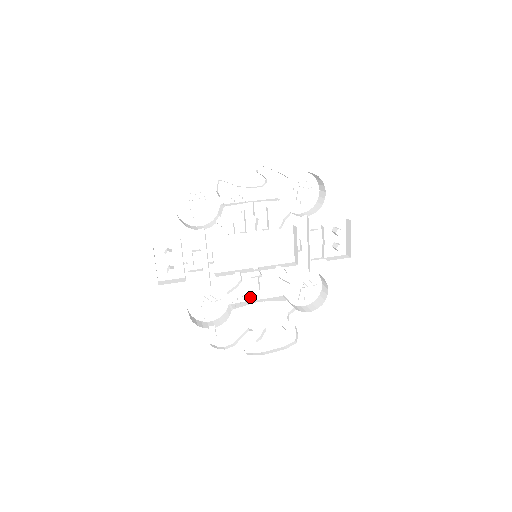
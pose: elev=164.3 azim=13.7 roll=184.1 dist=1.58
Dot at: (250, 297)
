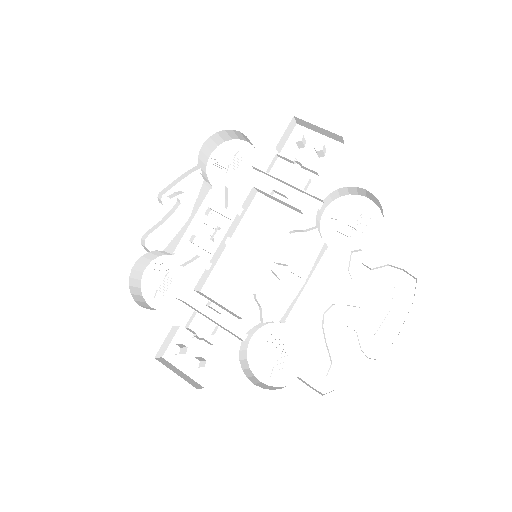
Dot at: (309, 299)
